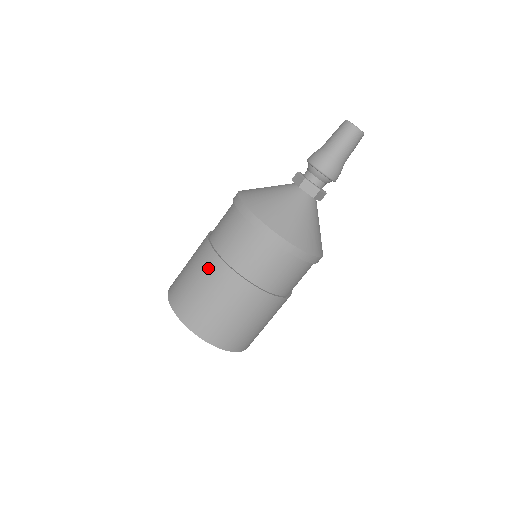
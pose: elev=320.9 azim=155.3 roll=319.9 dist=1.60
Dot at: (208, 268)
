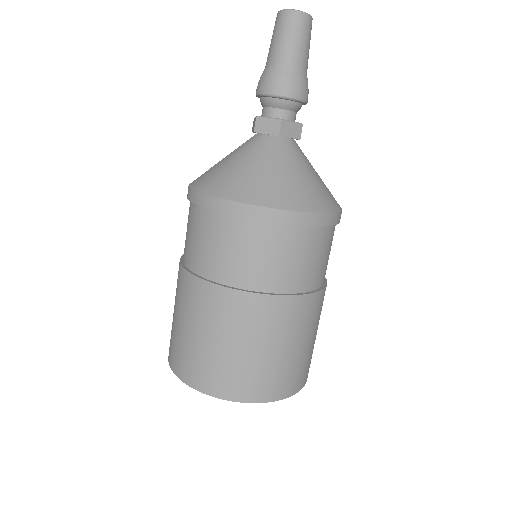
Dot at: (245, 317)
